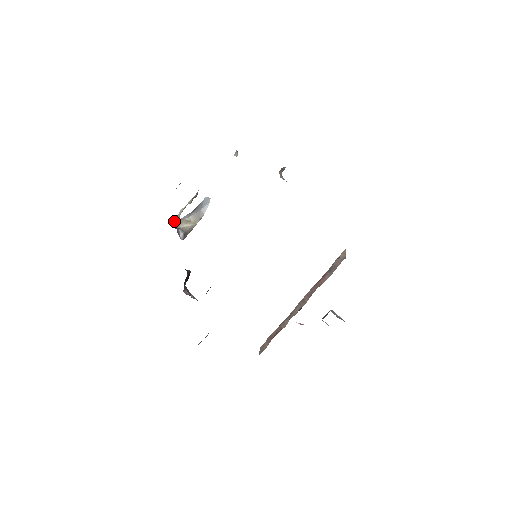
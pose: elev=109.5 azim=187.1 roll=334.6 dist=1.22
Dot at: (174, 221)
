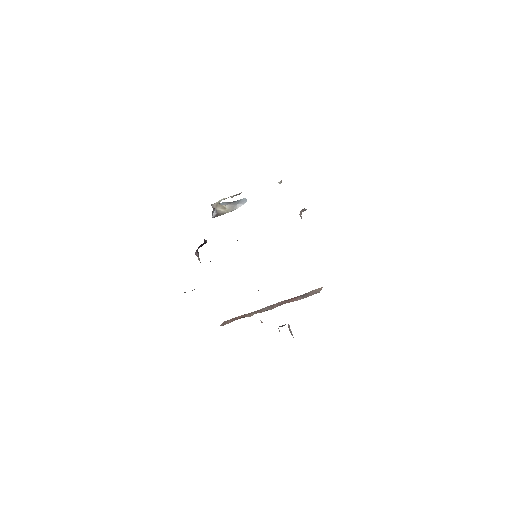
Dot at: (215, 203)
